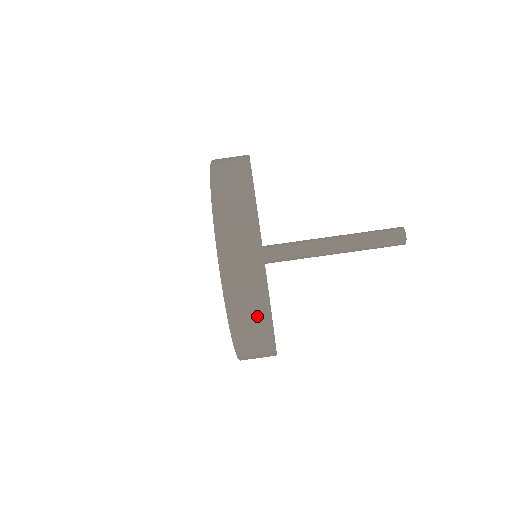
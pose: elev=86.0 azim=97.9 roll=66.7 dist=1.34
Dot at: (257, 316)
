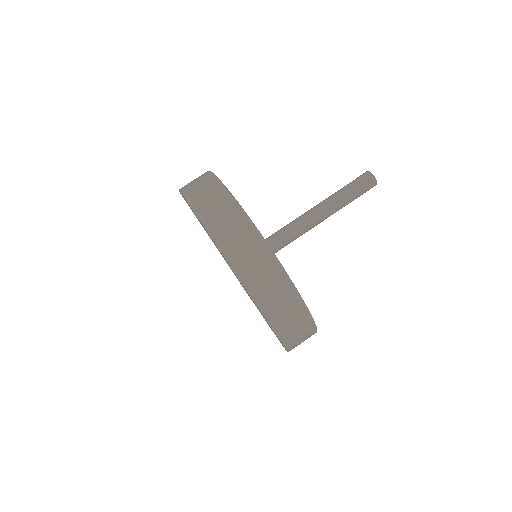
Dot at: (216, 196)
